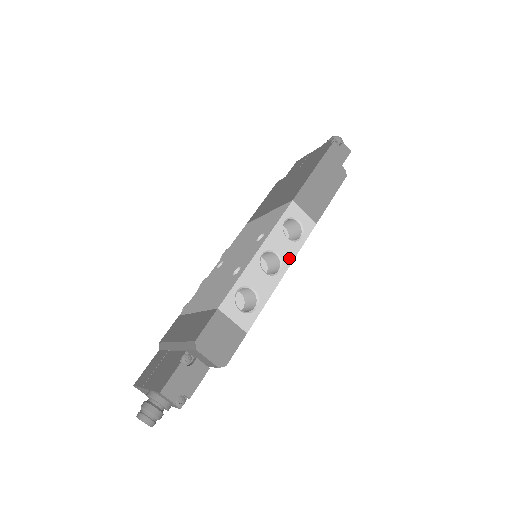
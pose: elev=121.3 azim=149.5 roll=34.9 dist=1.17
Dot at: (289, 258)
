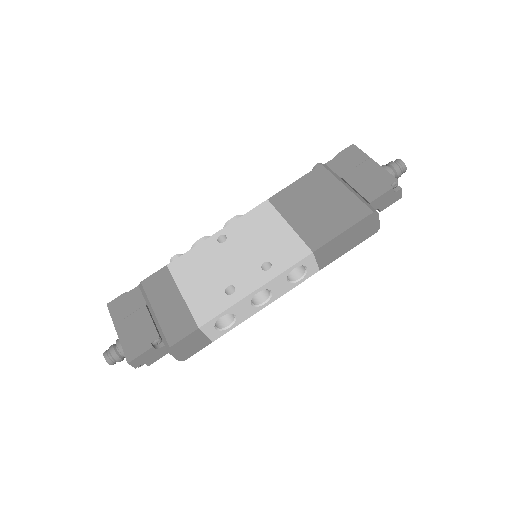
Dot at: (279, 295)
